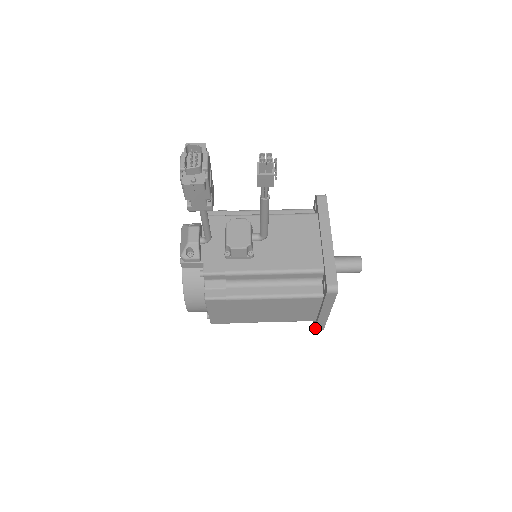
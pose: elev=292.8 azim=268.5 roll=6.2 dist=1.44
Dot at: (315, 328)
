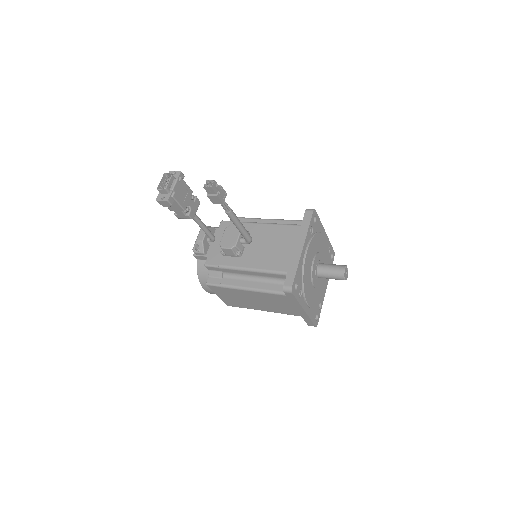
Dot at: (307, 323)
